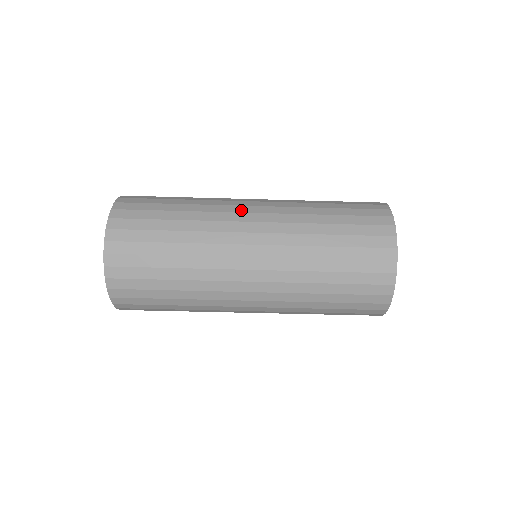
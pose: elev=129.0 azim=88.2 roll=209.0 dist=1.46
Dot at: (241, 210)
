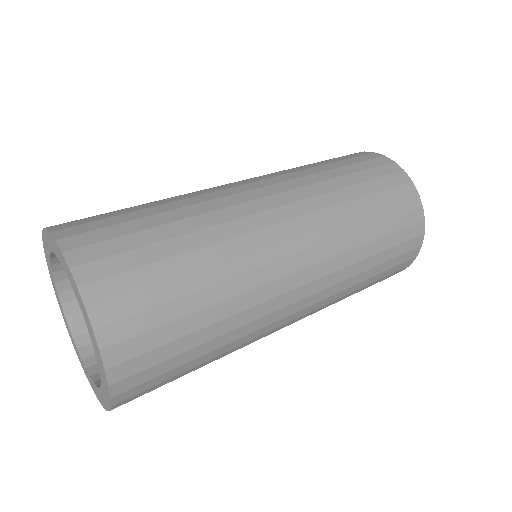
Dot at: (232, 185)
